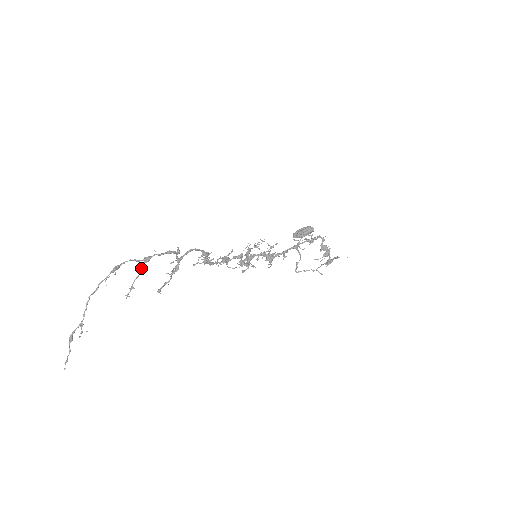
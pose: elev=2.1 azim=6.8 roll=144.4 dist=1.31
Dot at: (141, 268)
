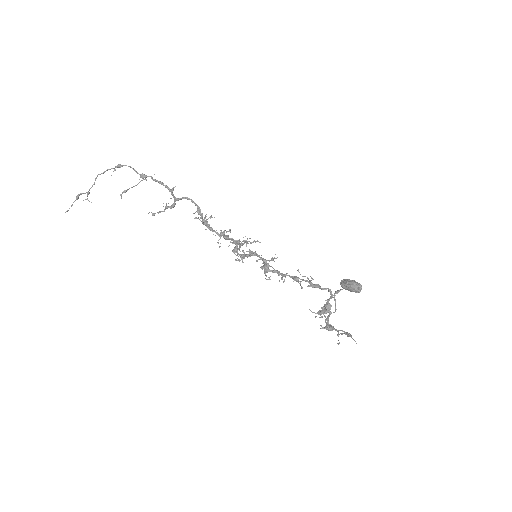
Dot at: occluded
